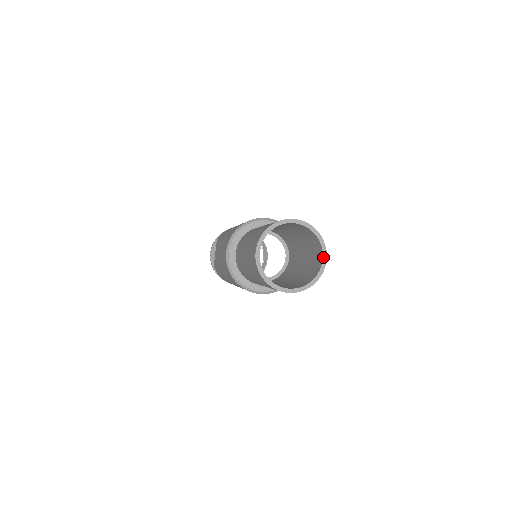
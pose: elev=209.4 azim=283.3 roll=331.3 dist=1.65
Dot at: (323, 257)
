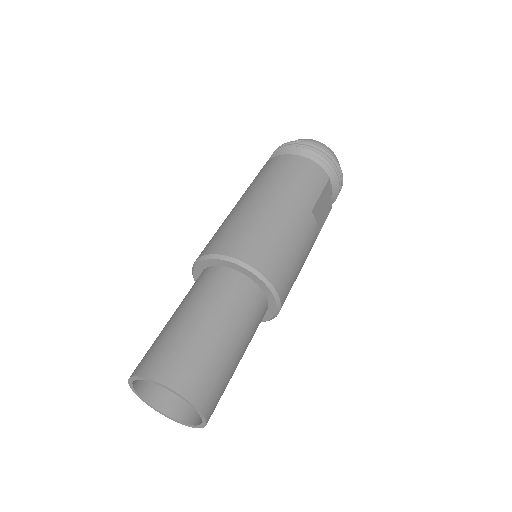
Dot at: (200, 415)
